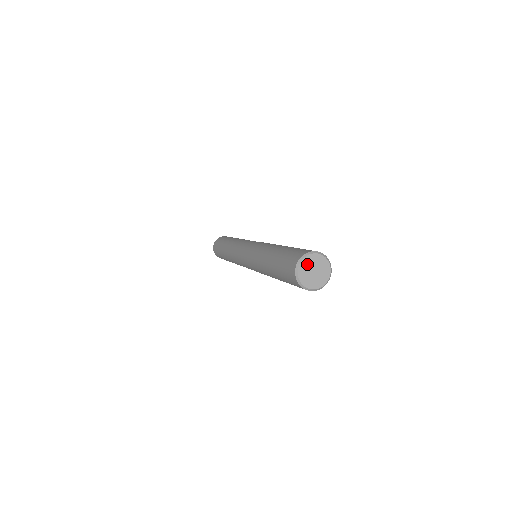
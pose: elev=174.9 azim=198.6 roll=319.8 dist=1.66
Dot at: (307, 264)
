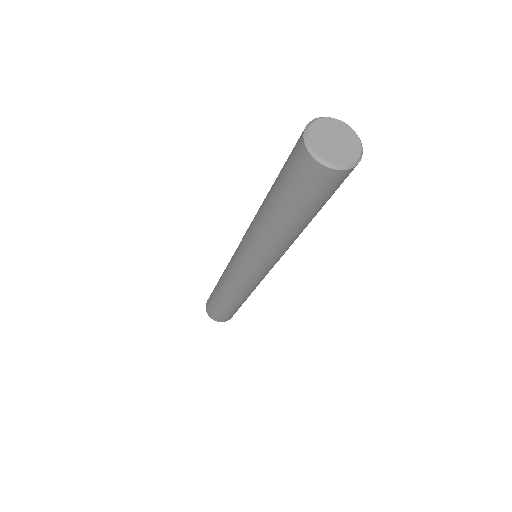
Dot at: (322, 128)
